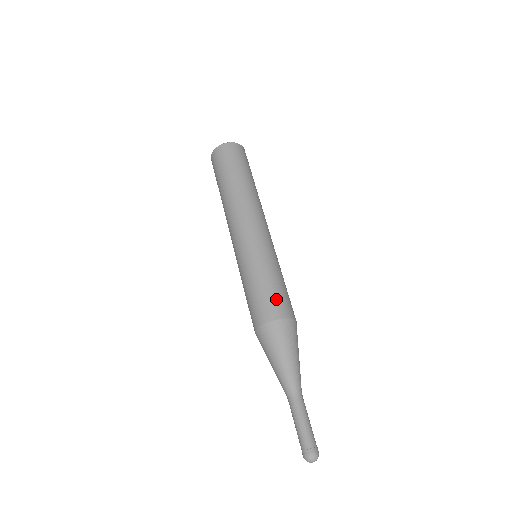
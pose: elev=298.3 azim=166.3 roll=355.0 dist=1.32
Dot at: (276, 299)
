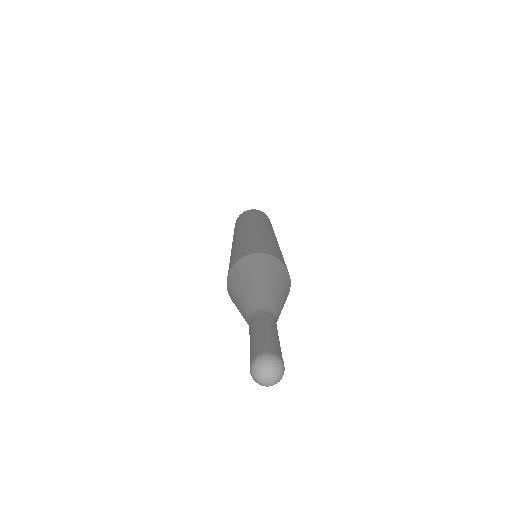
Dot at: (239, 253)
